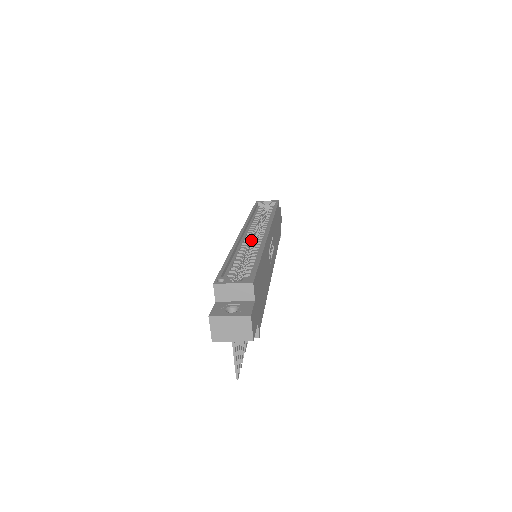
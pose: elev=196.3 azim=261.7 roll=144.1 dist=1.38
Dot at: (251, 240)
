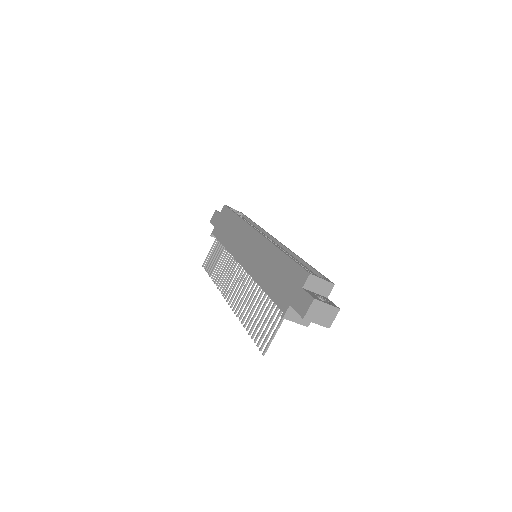
Dot at: occluded
